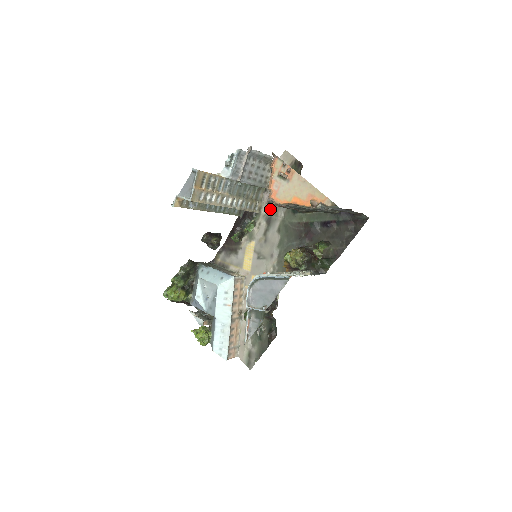
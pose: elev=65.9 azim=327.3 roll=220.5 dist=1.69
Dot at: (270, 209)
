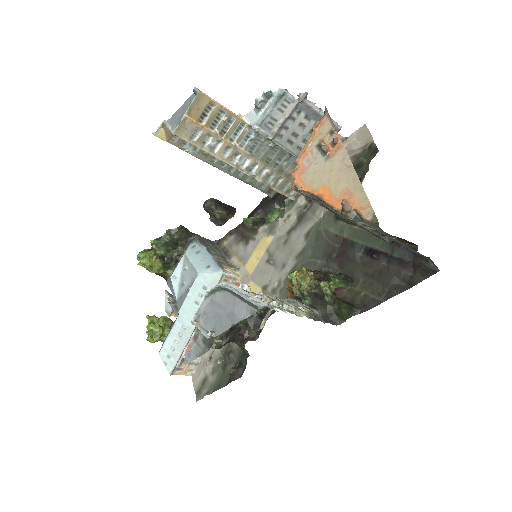
Dot at: (310, 201)
